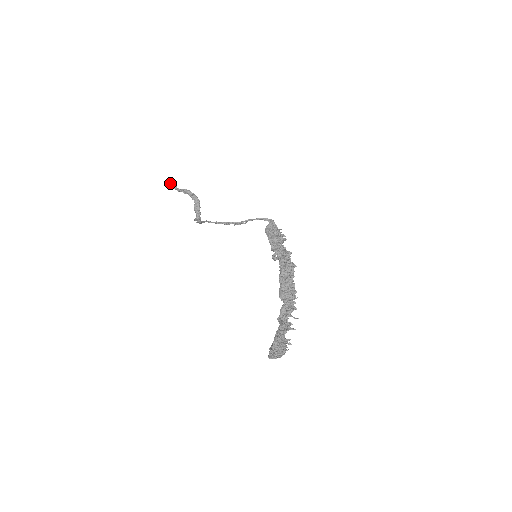
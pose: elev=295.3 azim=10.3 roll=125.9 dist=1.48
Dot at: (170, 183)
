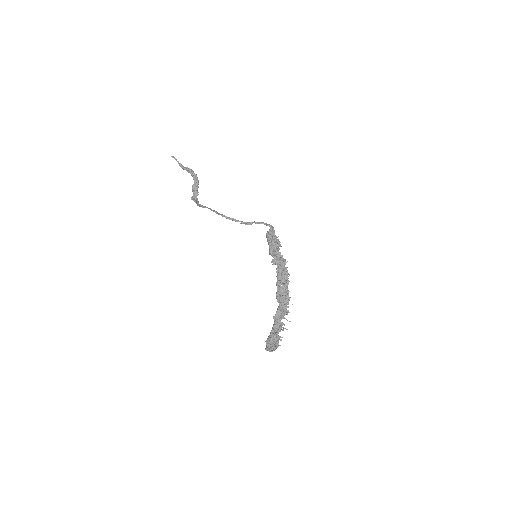
Dot at: occluded
